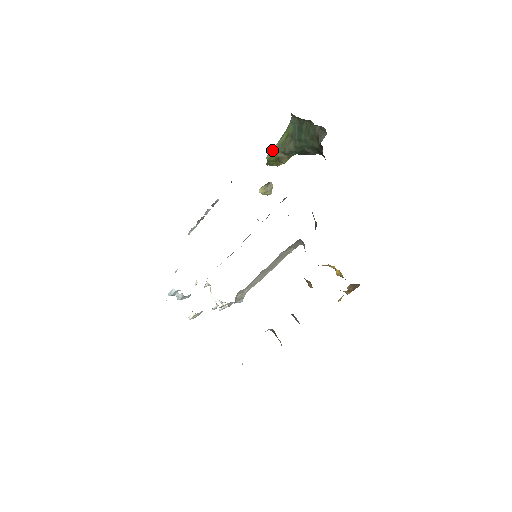
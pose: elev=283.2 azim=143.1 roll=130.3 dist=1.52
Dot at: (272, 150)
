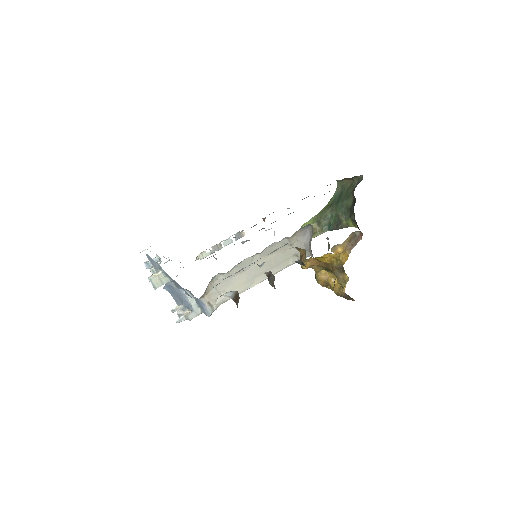
Dot at: (309, 220)
